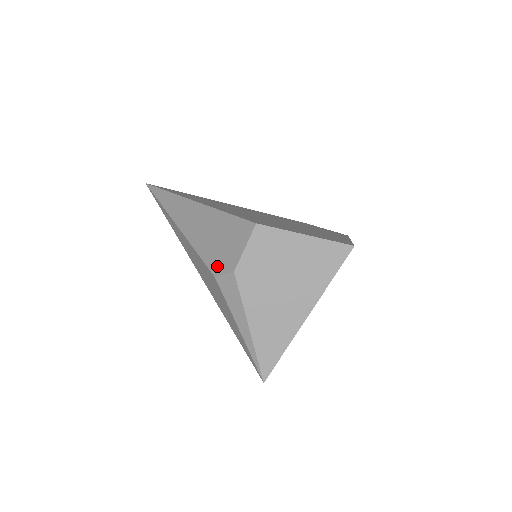
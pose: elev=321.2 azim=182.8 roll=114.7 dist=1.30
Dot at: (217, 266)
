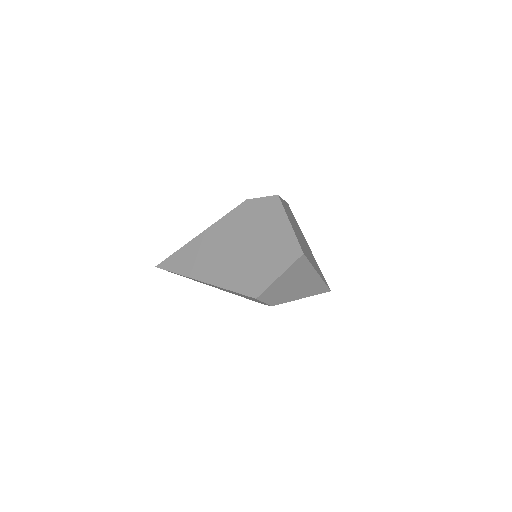
Dot at: occluded
